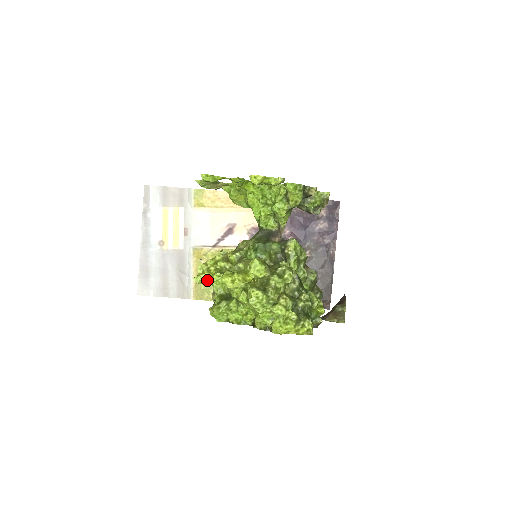
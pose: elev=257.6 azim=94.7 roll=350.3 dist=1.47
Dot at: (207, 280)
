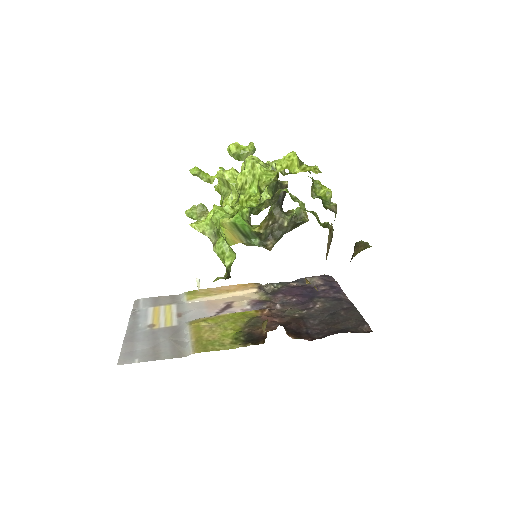
Dot at: (204, 221)
